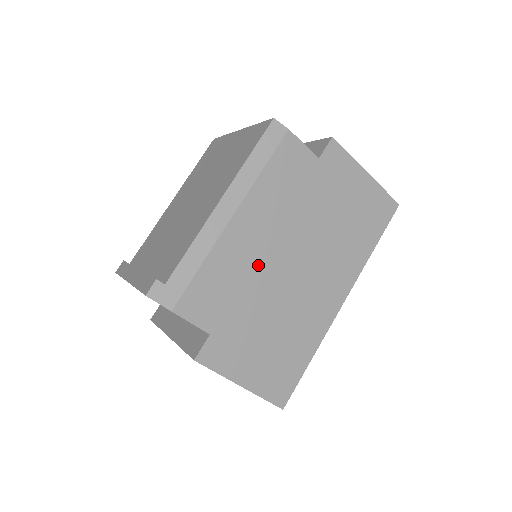
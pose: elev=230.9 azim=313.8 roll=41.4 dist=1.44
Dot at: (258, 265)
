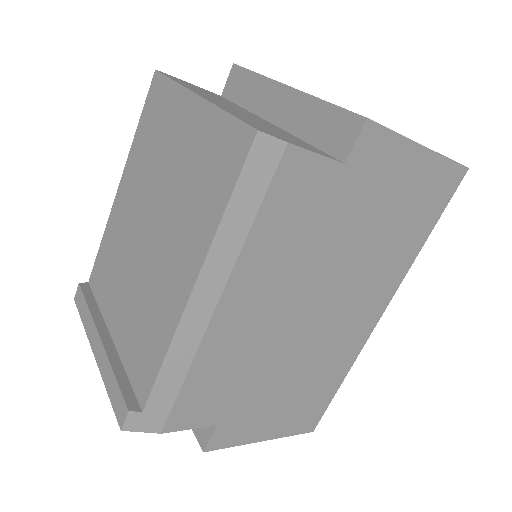
Dot at: (265, 338)
